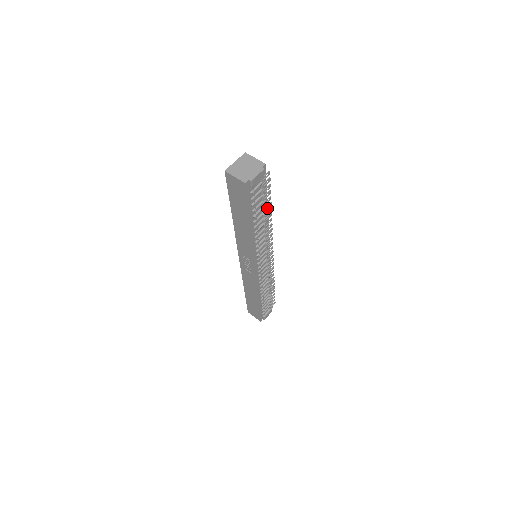
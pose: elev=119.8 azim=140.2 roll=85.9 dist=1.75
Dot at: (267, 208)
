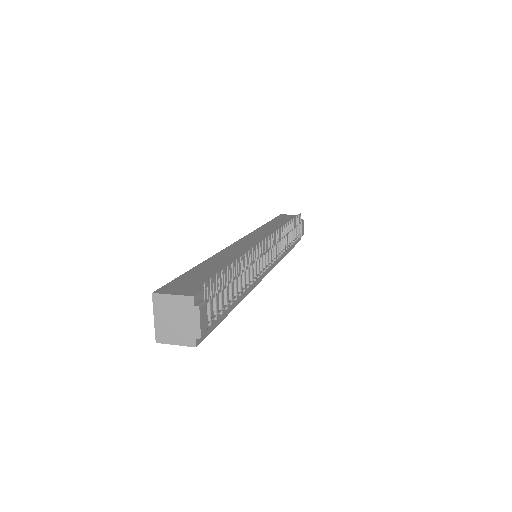
Dot at: (234, 271)
